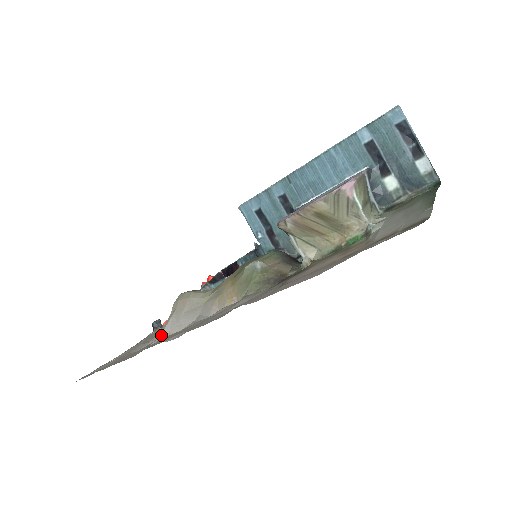
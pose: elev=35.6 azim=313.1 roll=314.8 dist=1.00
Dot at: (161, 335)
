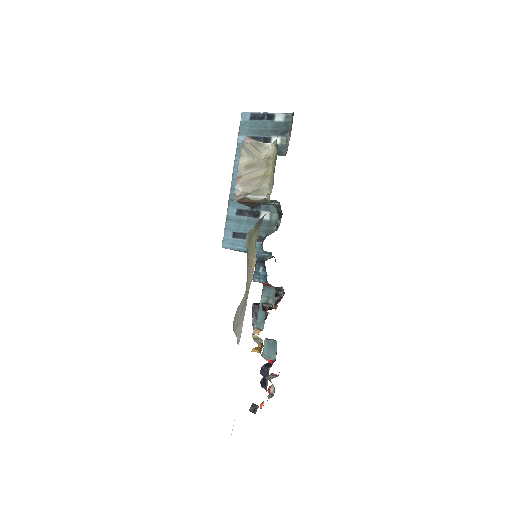
Dot at: (238, 343)
